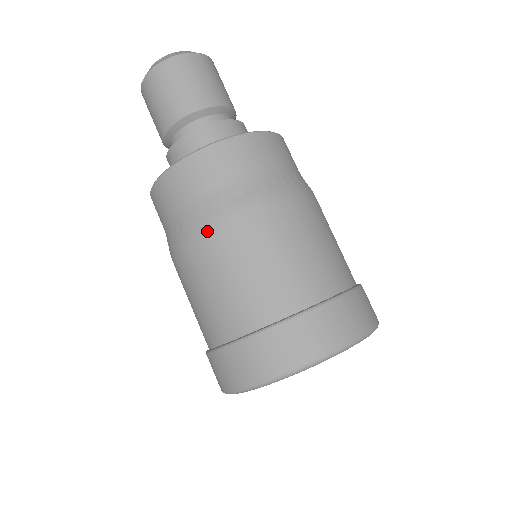
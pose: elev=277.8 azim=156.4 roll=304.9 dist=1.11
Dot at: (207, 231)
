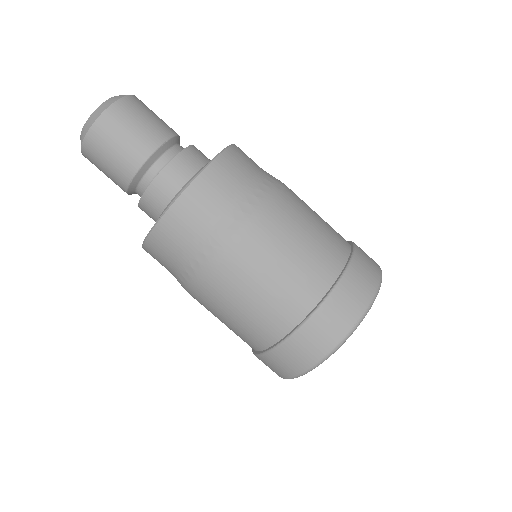
Dot at: (242, 239)
